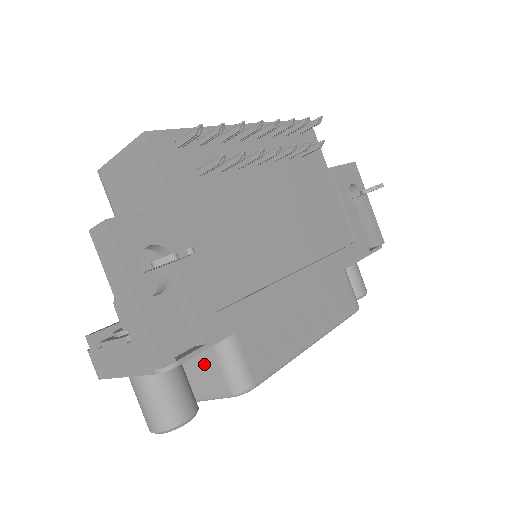
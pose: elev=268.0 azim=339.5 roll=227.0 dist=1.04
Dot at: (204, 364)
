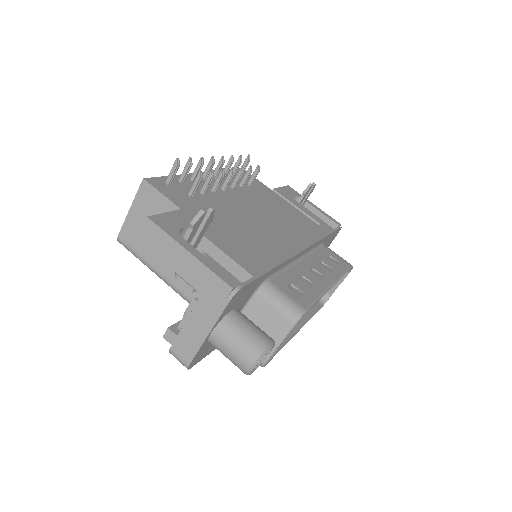
Dot at: (261, 317)
